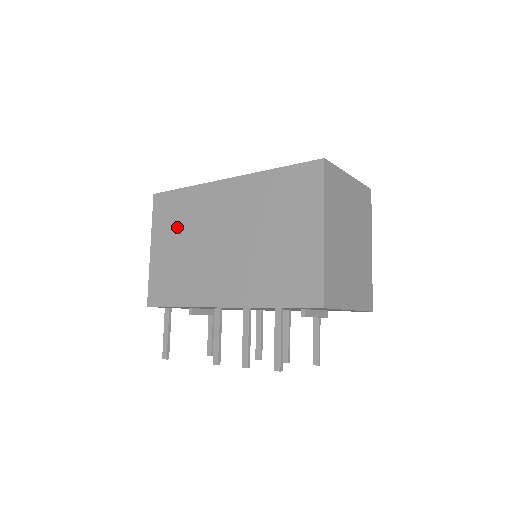
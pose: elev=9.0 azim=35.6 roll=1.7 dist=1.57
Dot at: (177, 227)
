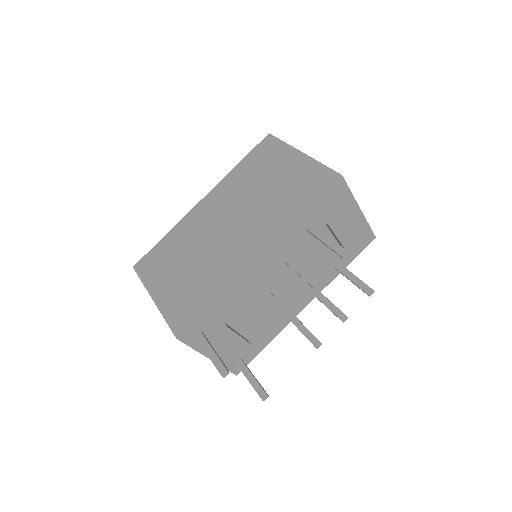
Dot at: (173, 260)
